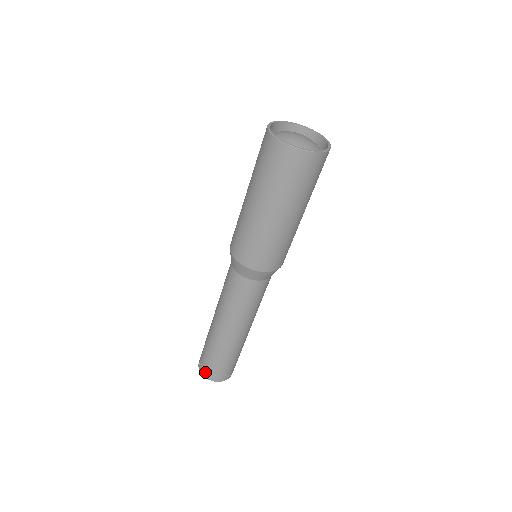
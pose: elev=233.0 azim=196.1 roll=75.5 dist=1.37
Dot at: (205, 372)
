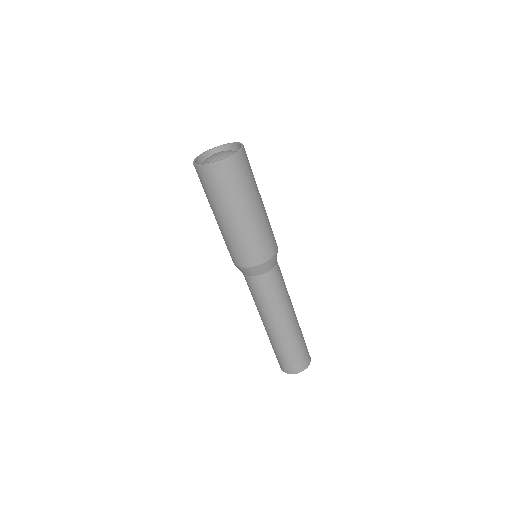
Dot at: (286, 370)
